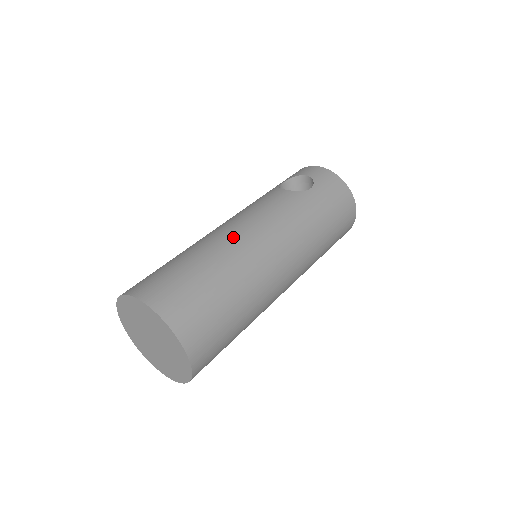
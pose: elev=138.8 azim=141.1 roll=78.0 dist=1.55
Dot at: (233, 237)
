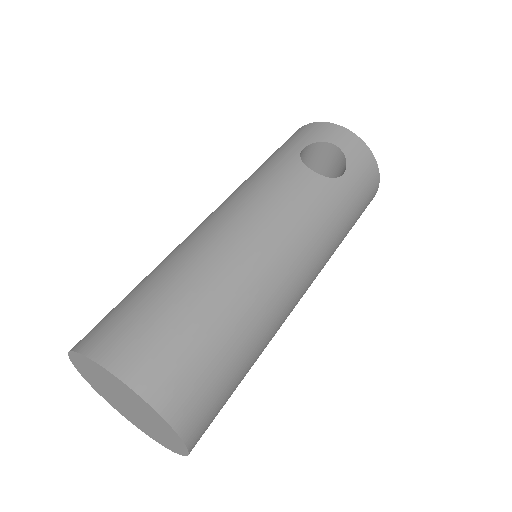
Dot at: (253, 261)
